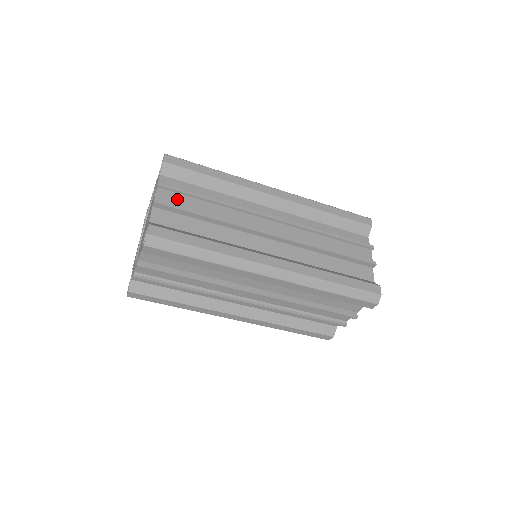
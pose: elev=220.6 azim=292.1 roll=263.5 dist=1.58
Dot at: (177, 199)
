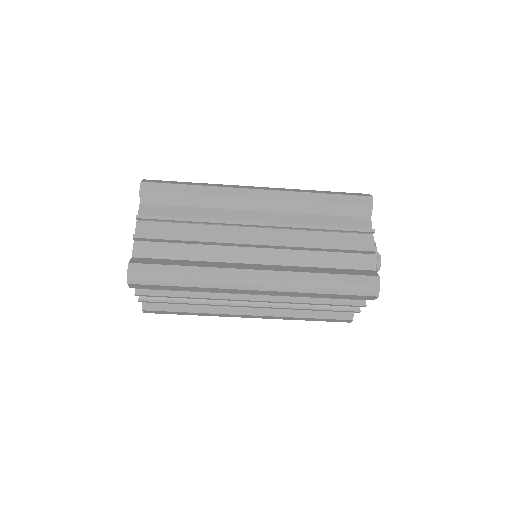
Dot at: (157, 227)
